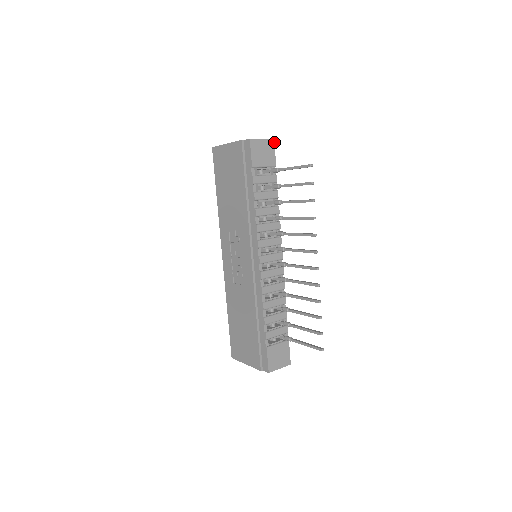
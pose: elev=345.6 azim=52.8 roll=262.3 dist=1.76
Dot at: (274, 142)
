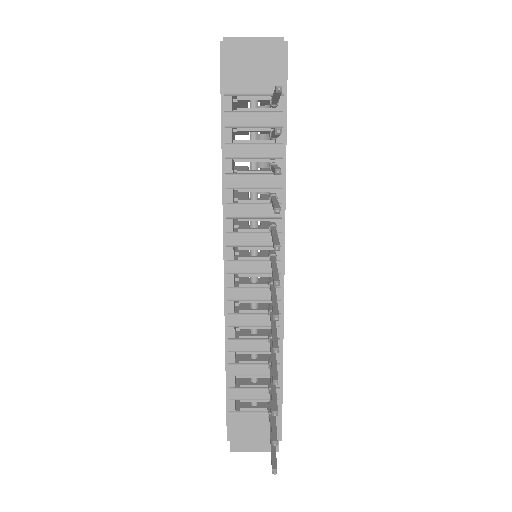
Dot at: occluded
